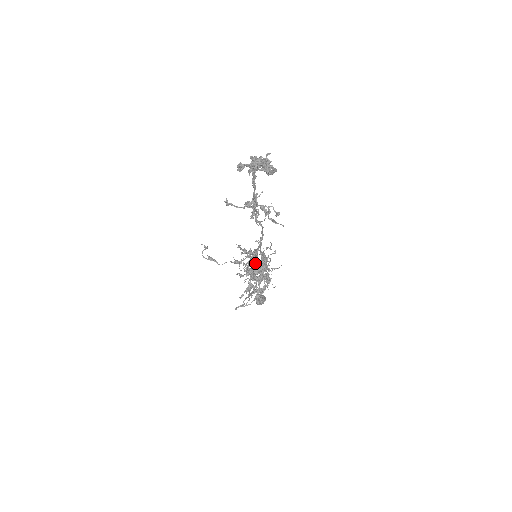
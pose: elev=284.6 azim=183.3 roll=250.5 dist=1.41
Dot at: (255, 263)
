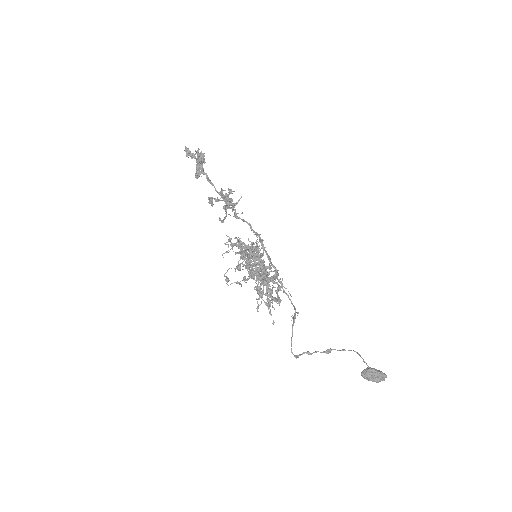
Dot at: occluded
